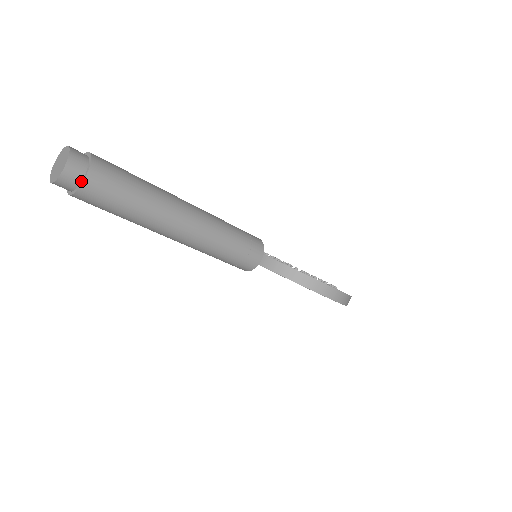
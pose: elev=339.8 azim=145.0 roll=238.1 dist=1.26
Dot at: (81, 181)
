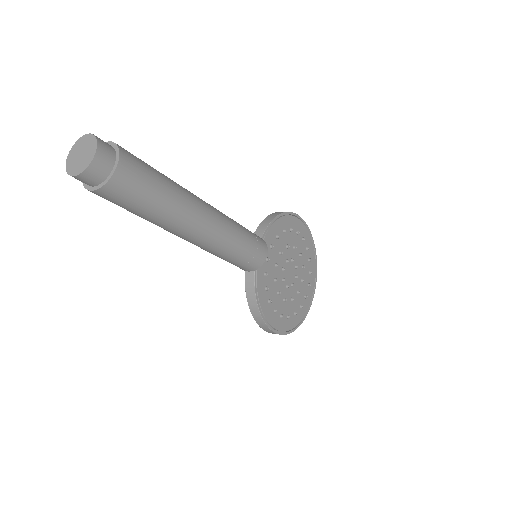
Dot at: (90, 185)
